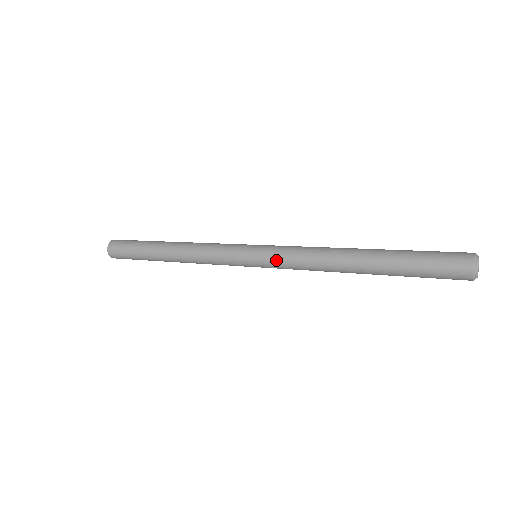
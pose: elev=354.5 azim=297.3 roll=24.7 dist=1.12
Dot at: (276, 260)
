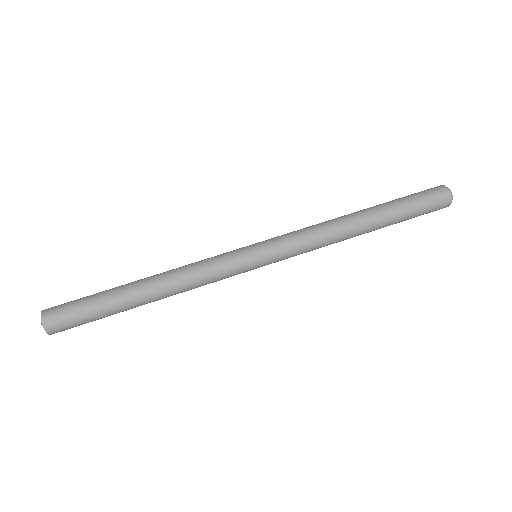
Dot at: occluded
